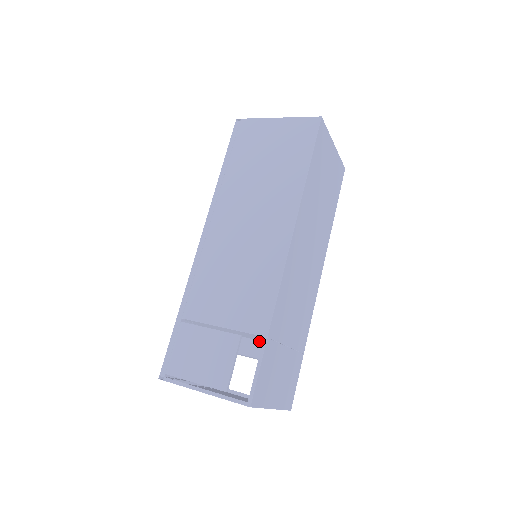
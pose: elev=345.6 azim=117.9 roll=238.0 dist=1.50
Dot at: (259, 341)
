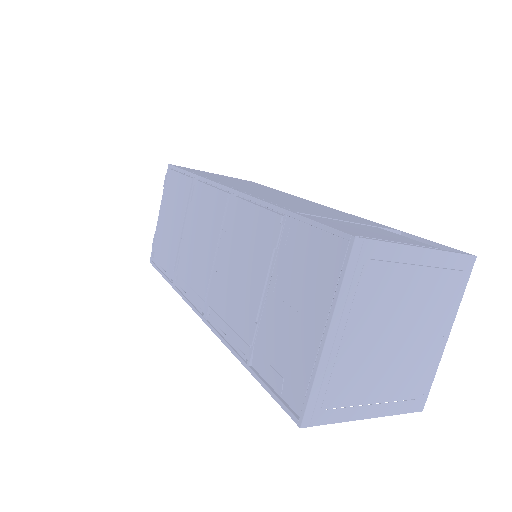
Dot at: occluded
